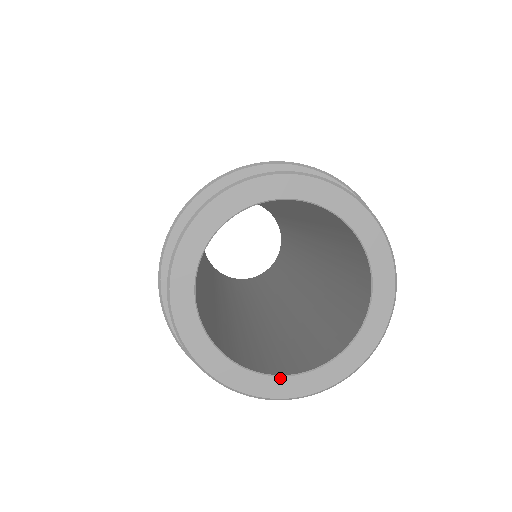
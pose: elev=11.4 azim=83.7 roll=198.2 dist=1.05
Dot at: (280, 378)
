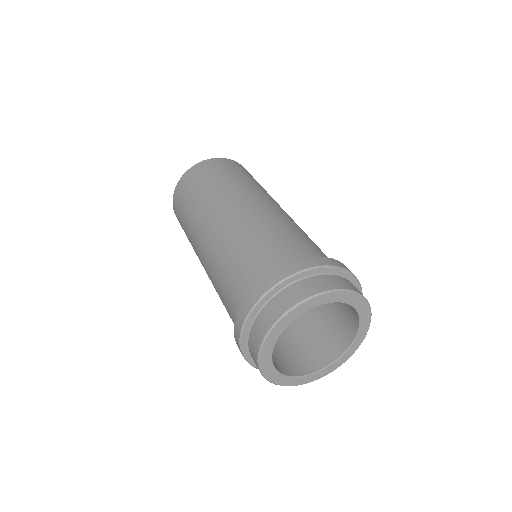
Dot at: (308, 376)
